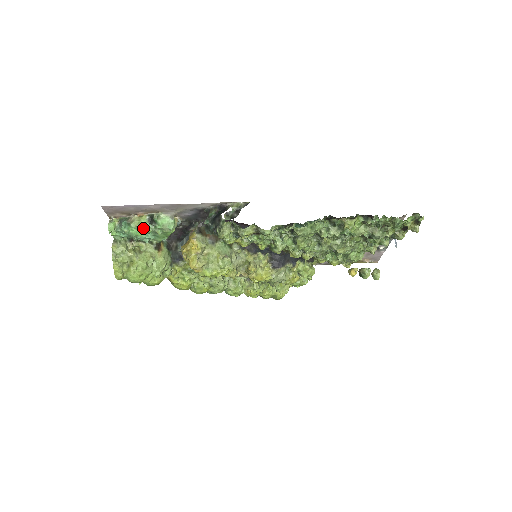
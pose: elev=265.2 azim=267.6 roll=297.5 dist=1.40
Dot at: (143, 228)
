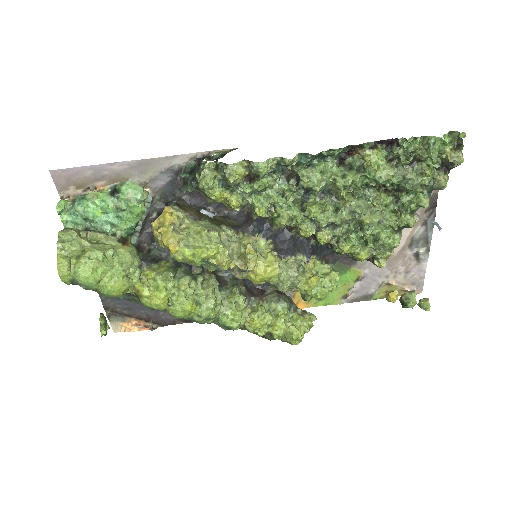
Dot at: (102, 202)
